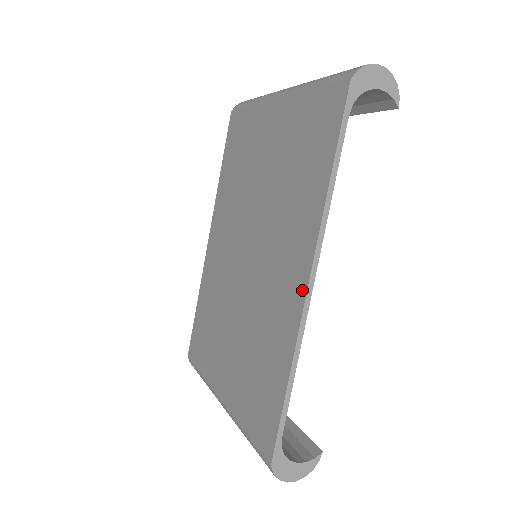
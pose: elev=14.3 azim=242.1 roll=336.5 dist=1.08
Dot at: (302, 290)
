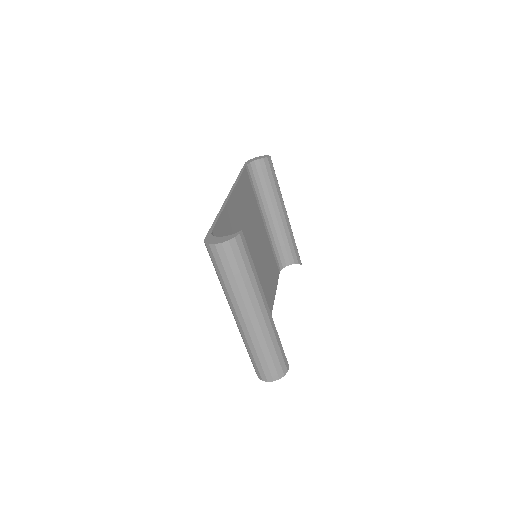
Dot at: occluded
